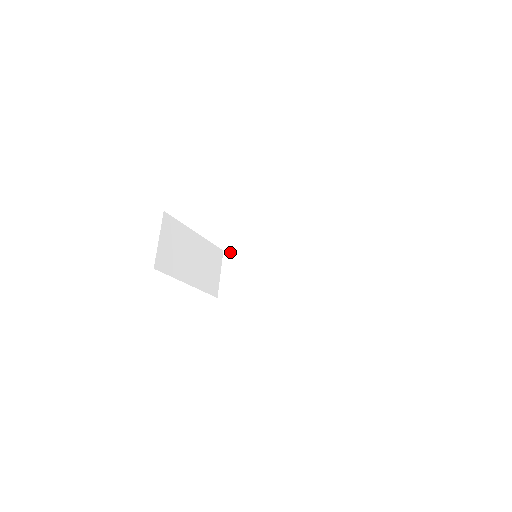
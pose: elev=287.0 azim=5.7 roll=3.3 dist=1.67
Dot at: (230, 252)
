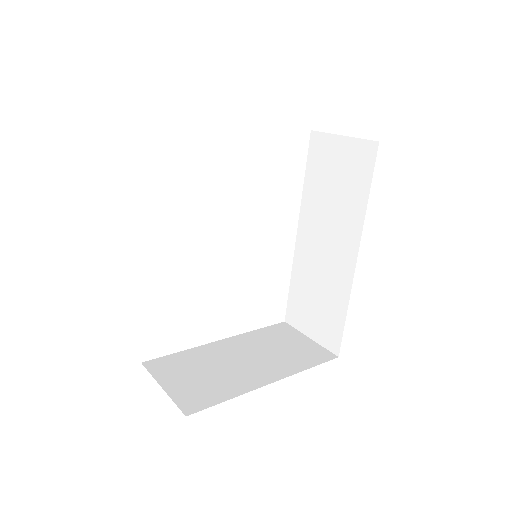
Dot at: (288, 312)
